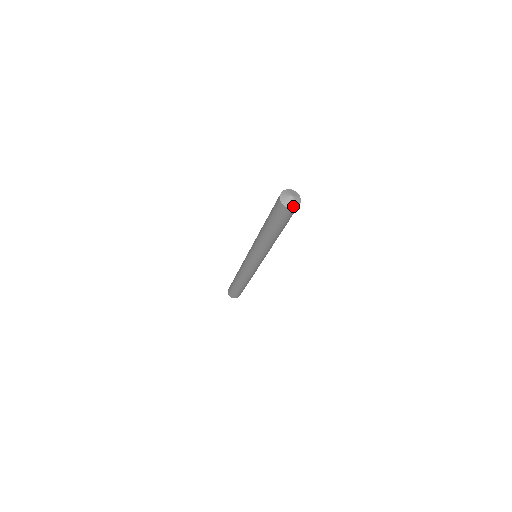
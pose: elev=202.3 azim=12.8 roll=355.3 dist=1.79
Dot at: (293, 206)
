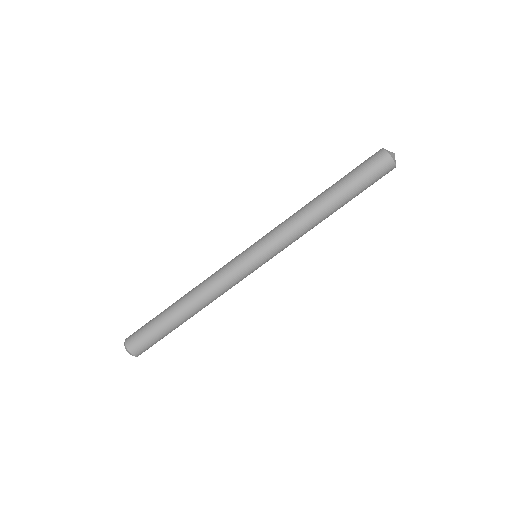
Dot at: occluded
